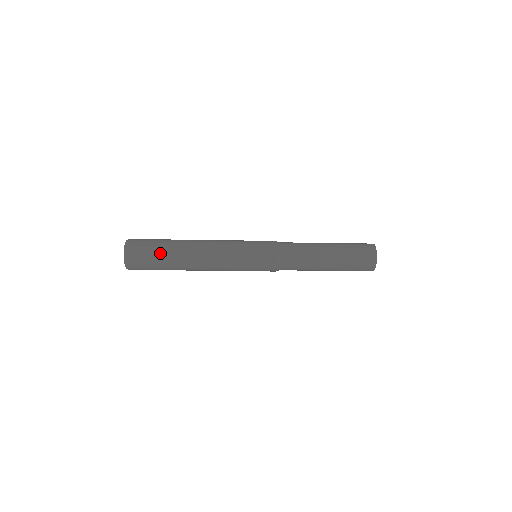
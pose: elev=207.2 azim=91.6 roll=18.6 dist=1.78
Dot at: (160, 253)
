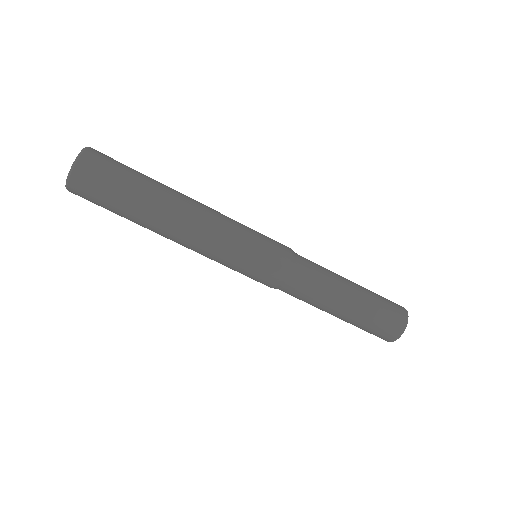
Dot at: occluded
